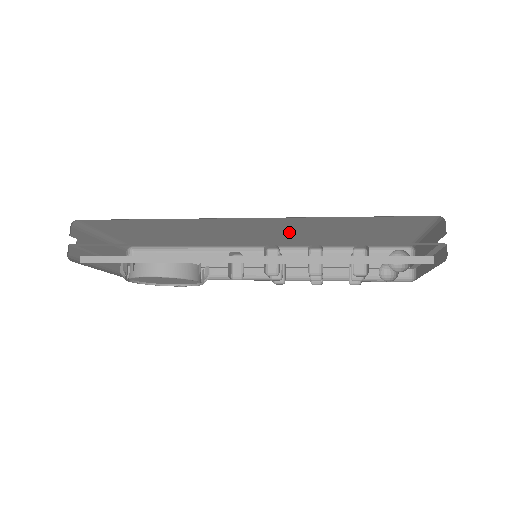
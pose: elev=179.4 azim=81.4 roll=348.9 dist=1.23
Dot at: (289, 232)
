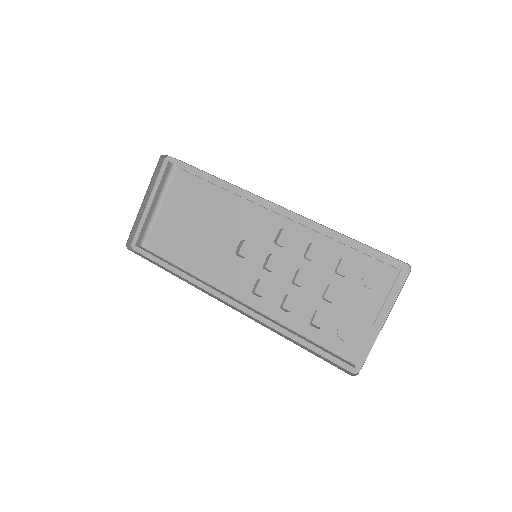
Dot at: occluded
